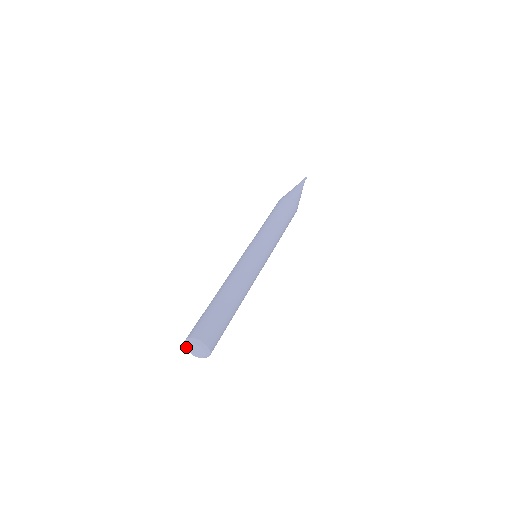
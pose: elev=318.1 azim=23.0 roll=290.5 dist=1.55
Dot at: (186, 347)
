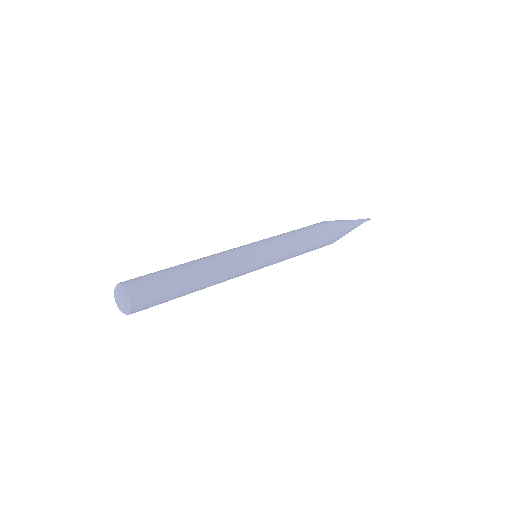
Dot at: (116, 302)
